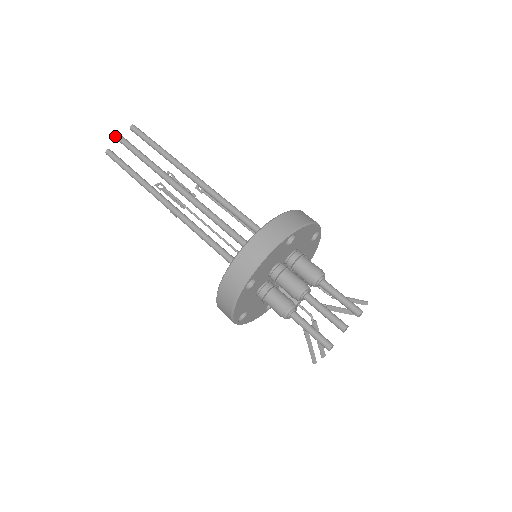
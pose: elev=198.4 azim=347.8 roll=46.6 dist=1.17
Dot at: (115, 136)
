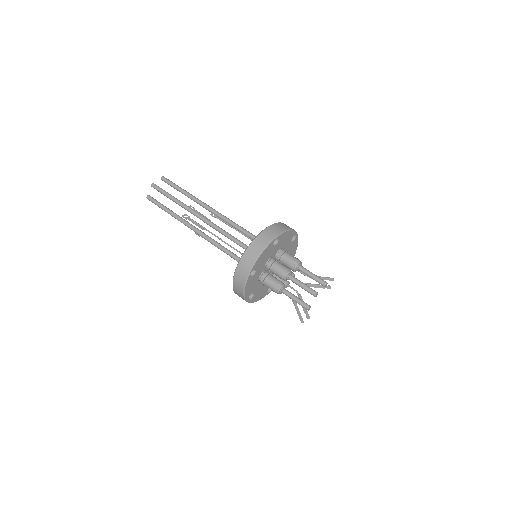
Dot at: (152, 186)
